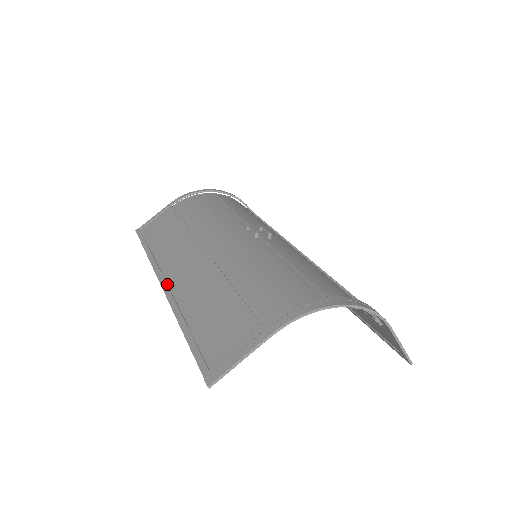
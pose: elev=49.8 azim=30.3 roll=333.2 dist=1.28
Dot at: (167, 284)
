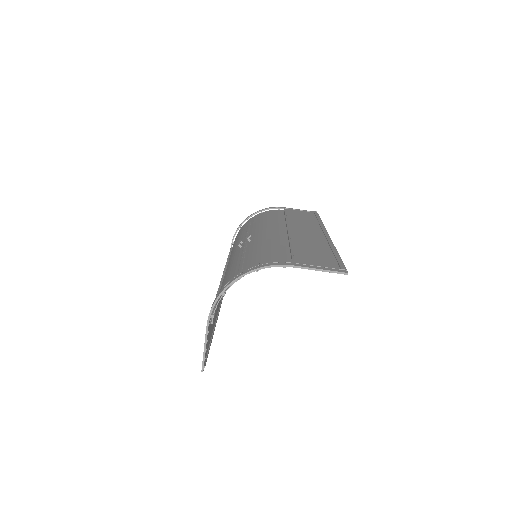
Dot at: (218, 310)
